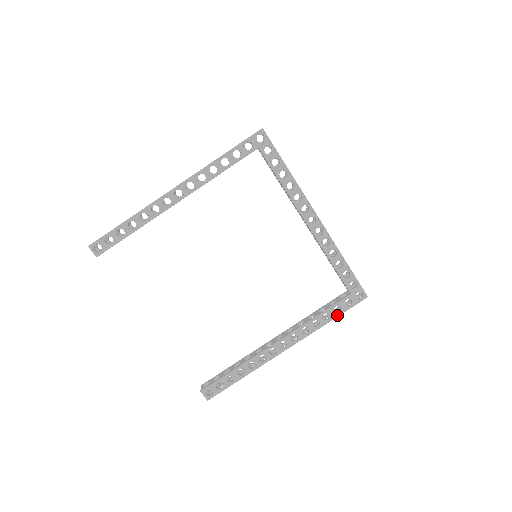
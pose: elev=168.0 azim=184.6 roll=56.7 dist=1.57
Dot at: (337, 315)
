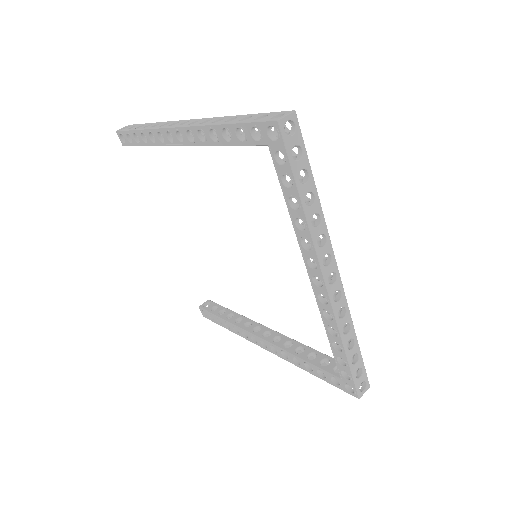
Dot at: (320, 377)
